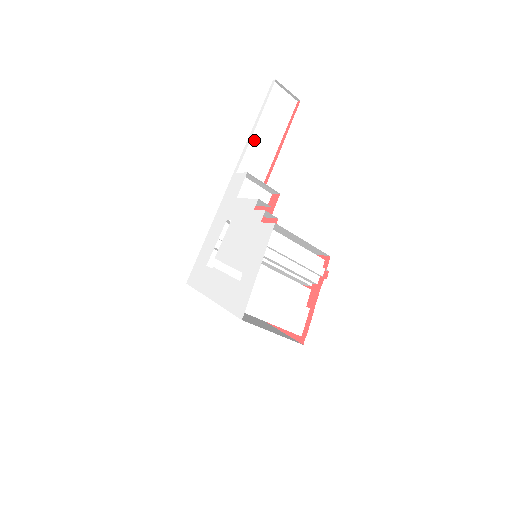
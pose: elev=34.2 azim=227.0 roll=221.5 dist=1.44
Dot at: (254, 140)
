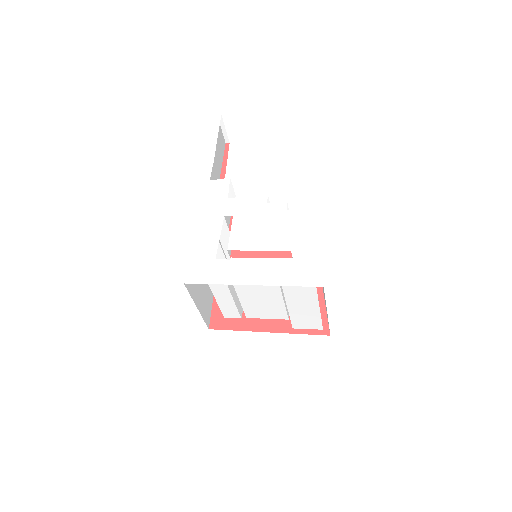
Dot at: occluded
